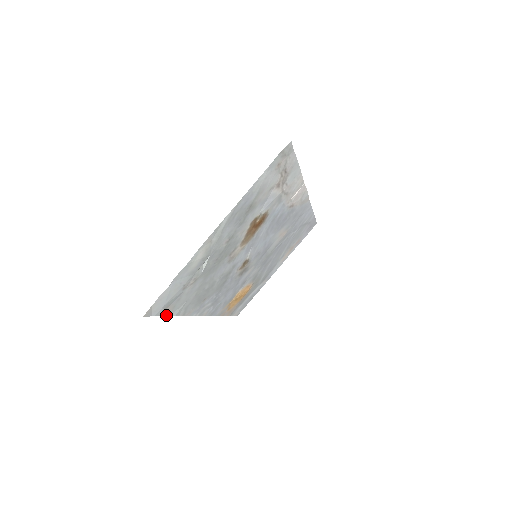
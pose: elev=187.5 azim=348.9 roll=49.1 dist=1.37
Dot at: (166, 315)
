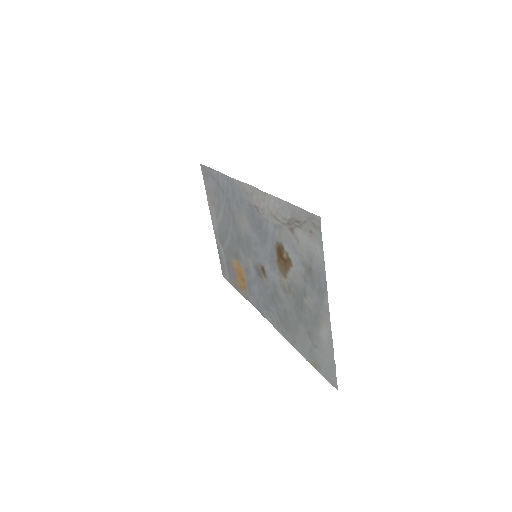
Dot at: occluded
